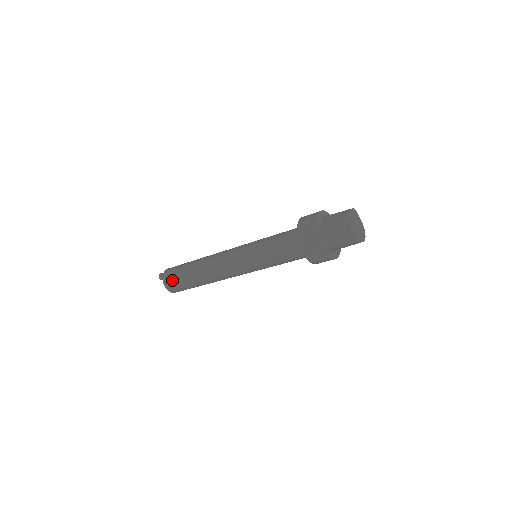
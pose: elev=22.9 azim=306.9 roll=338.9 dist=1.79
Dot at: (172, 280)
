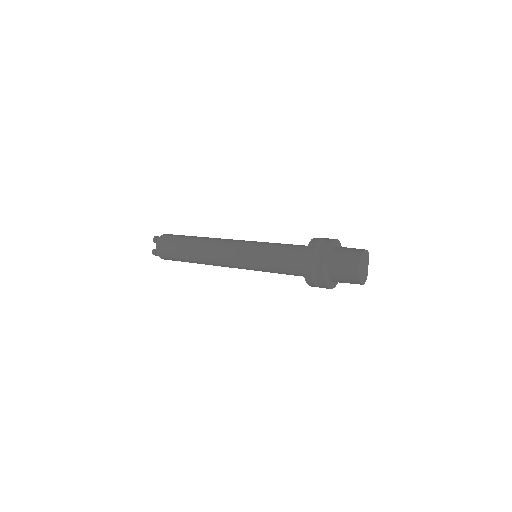
Dot at: occluded
